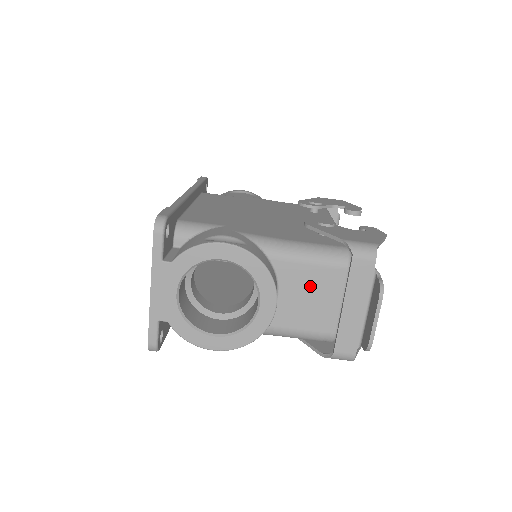
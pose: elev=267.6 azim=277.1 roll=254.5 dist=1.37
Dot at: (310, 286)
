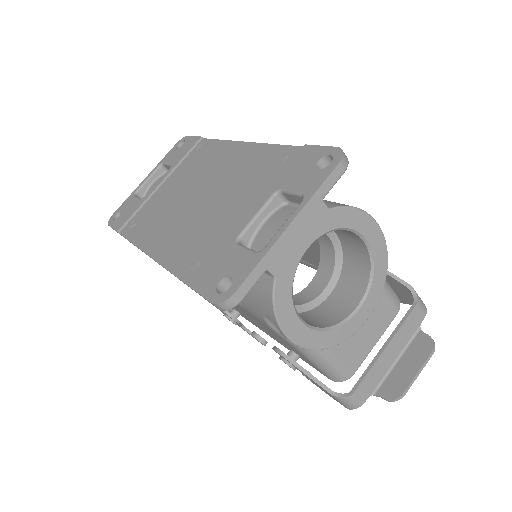
Dot at: occluded
